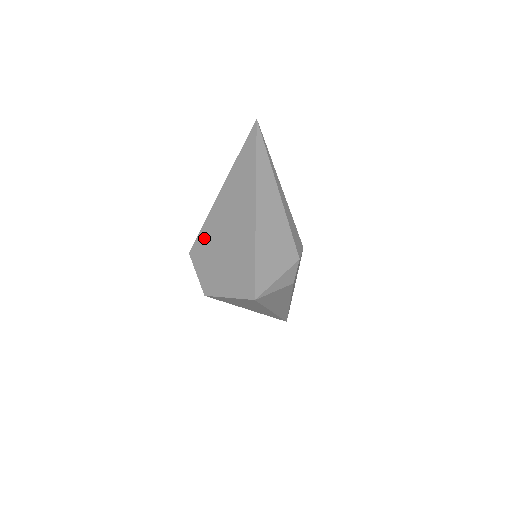
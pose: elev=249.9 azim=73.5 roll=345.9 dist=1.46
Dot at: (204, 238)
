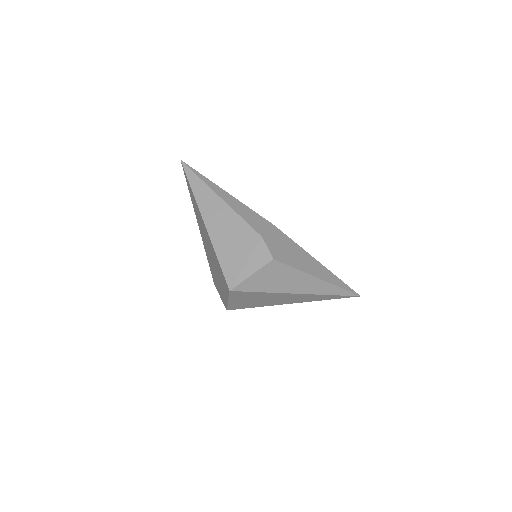
Dot at: (210, 267)
